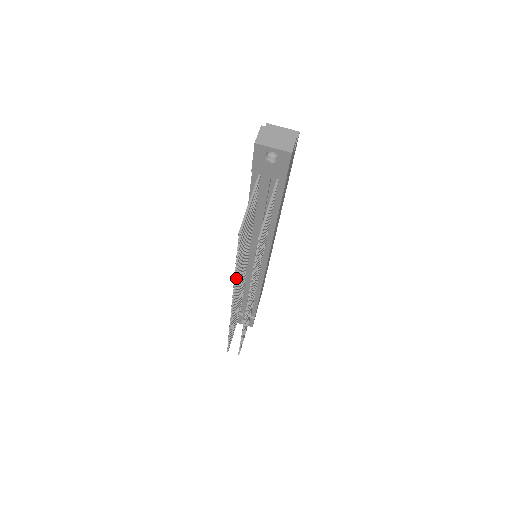
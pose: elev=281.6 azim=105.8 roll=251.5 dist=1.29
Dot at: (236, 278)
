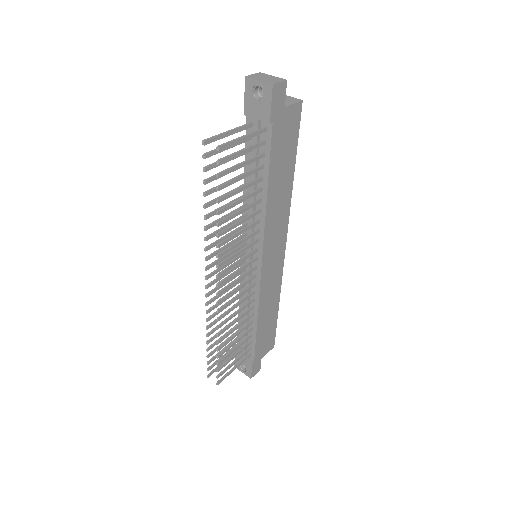
Dot at: (207, 226)
